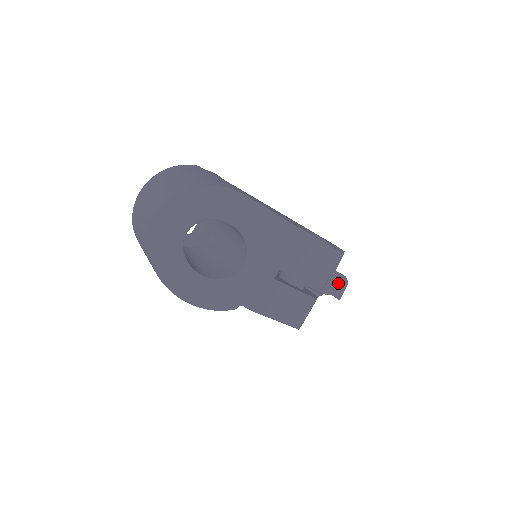
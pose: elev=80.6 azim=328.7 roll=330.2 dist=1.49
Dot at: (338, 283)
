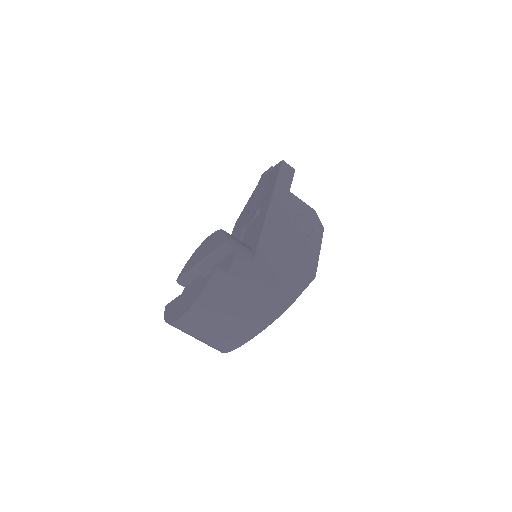
Dot at: occluded
